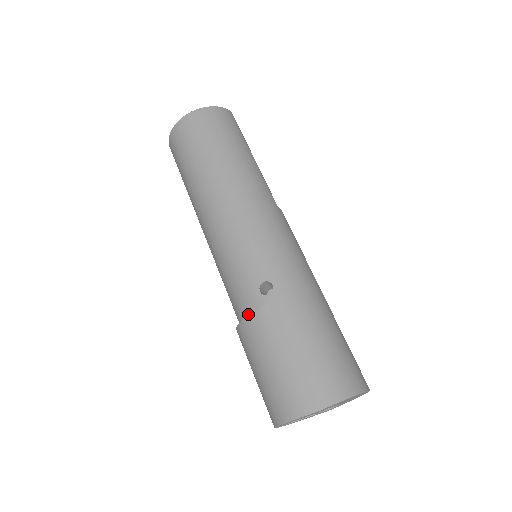
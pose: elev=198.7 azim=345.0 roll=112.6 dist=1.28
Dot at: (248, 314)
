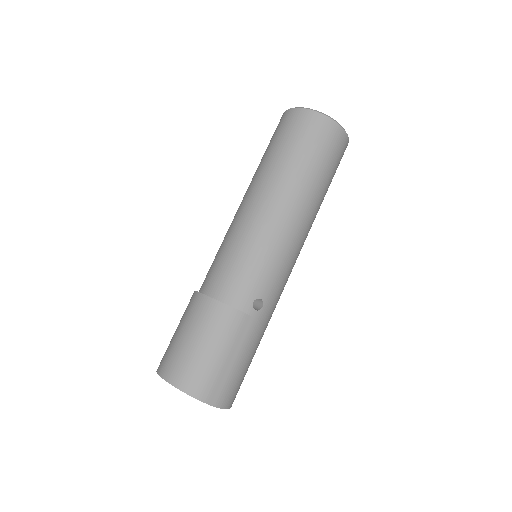
Dot at: (231, 304)
